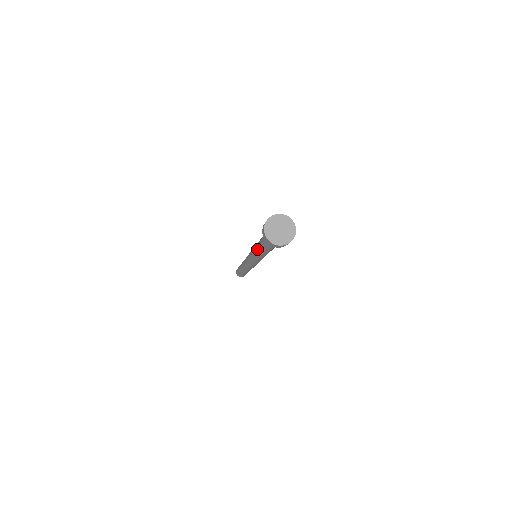
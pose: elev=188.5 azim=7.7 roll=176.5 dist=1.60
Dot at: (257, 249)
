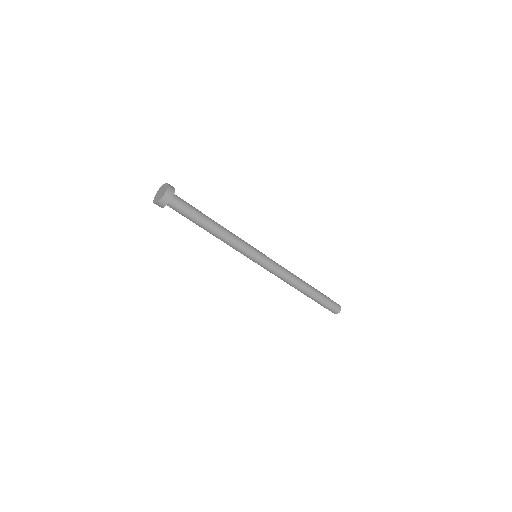
Dot at: (217, 237)
